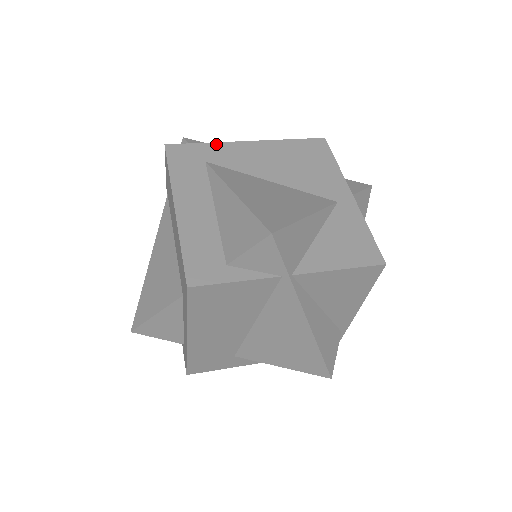
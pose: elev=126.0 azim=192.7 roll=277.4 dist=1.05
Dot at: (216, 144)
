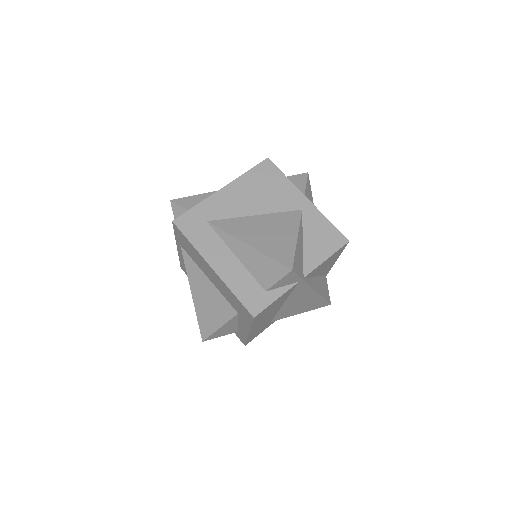
Dot at: (204, 202)
